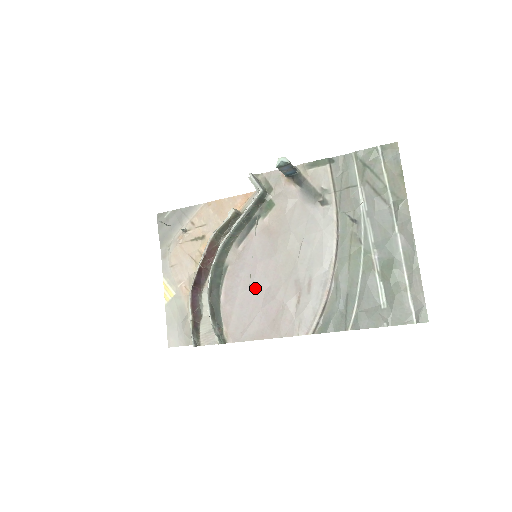
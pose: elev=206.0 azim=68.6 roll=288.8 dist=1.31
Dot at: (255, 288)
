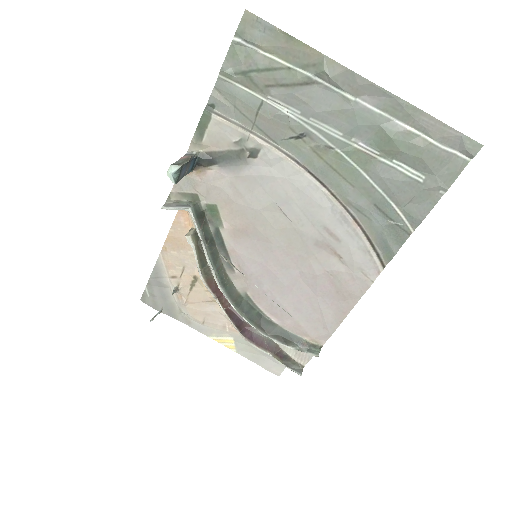
Dot at: (290, 286)
